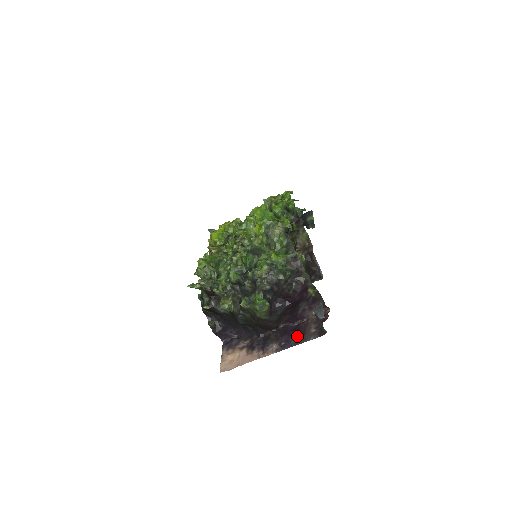
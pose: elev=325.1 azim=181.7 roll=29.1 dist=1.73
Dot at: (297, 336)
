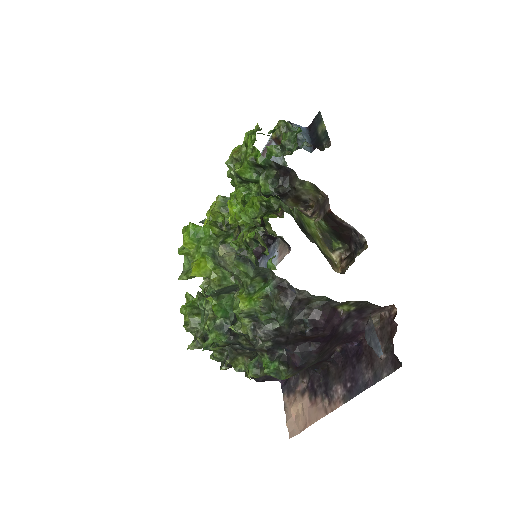
Dot at: (363, 370)
